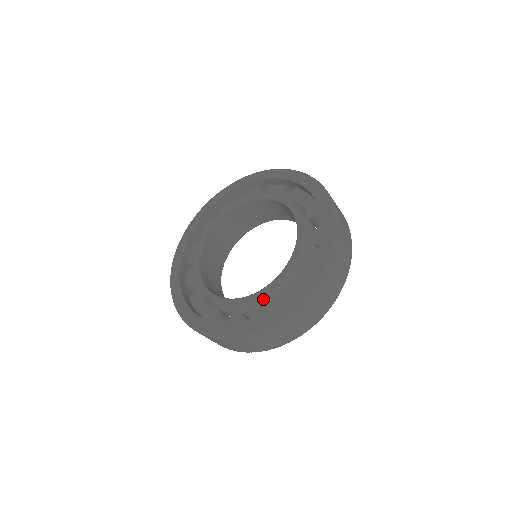
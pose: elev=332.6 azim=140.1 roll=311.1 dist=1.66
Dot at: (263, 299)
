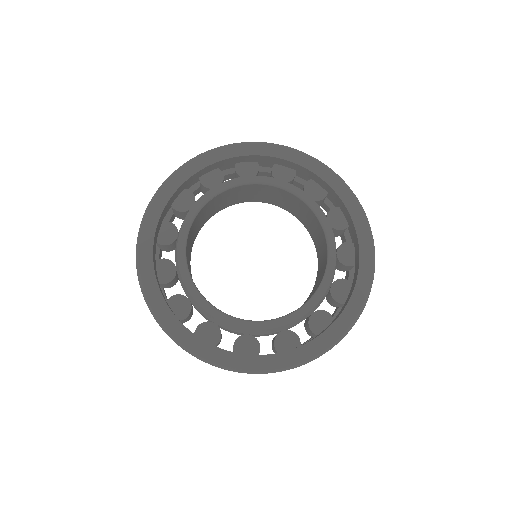
Dot at: (220, 322)
